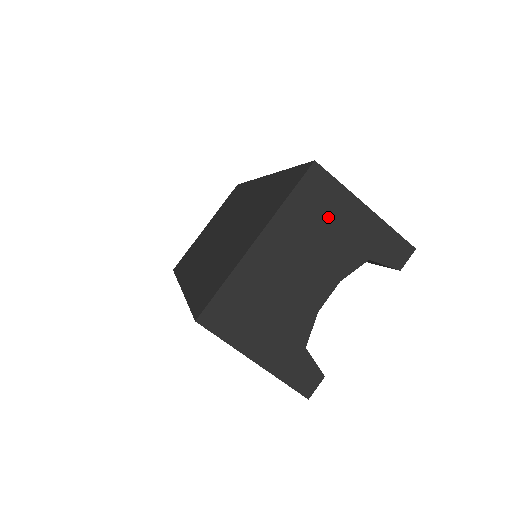
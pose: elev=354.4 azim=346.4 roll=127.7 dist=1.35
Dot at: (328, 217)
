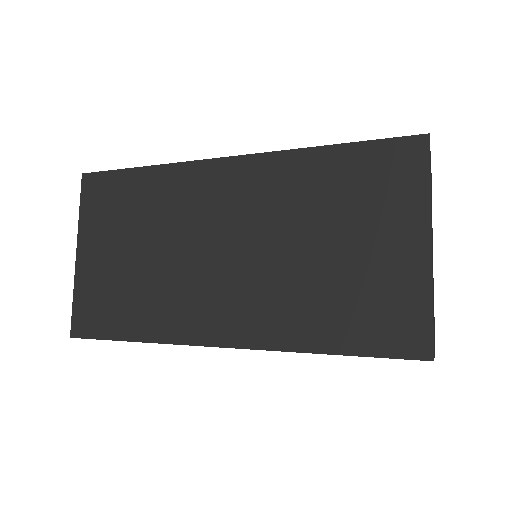
Dot at: occluded
